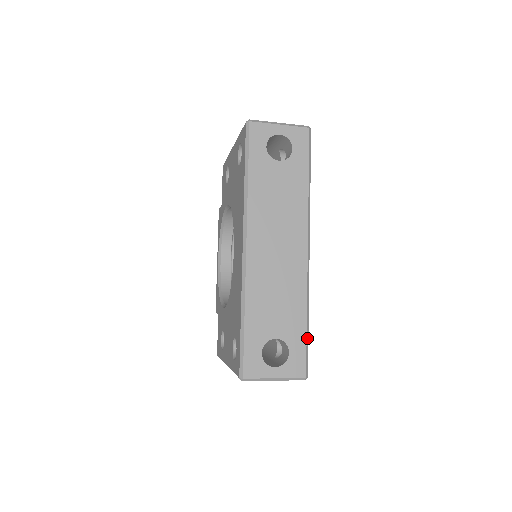
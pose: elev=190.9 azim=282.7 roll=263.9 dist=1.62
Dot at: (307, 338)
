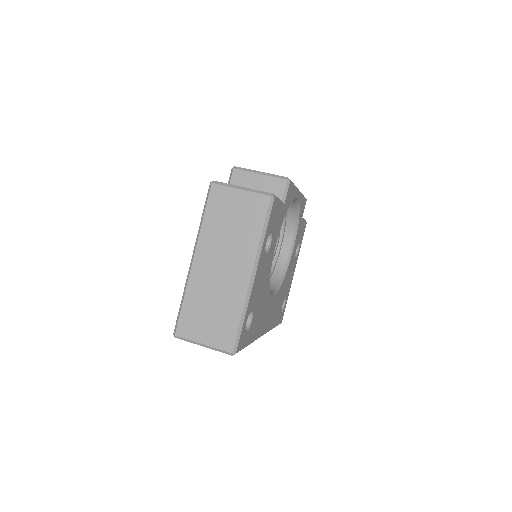
Dot at: occluded
